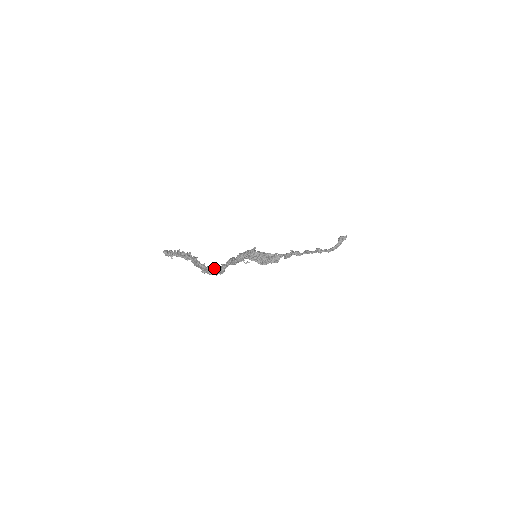
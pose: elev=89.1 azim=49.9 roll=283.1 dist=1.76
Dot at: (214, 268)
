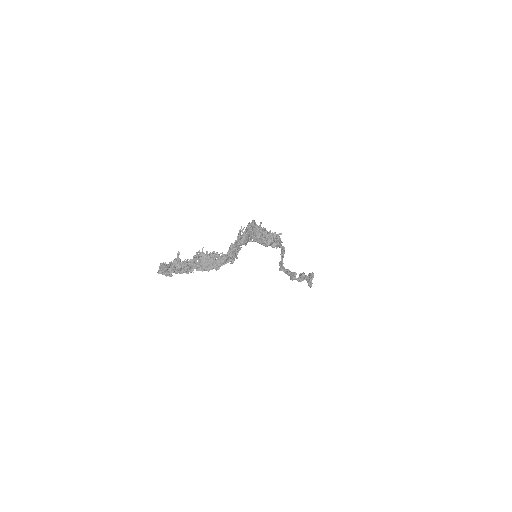
Dot at: occluded
